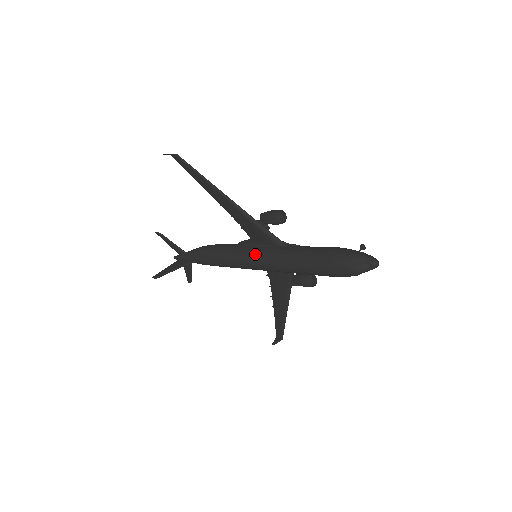
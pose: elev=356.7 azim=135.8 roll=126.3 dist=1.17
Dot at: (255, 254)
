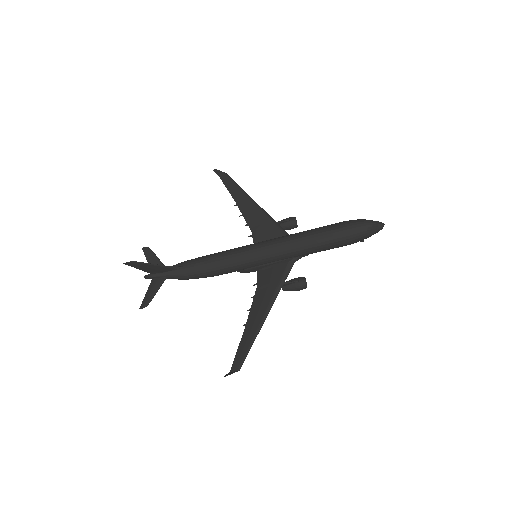
Dot at: (264, 241)
